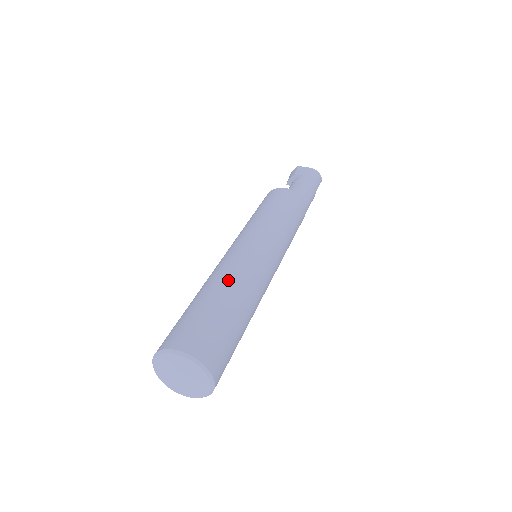
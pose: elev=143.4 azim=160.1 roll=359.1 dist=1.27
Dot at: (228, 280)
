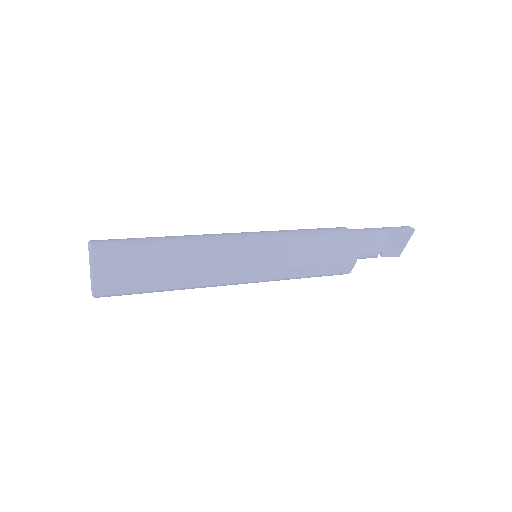
Dot at: occluded
